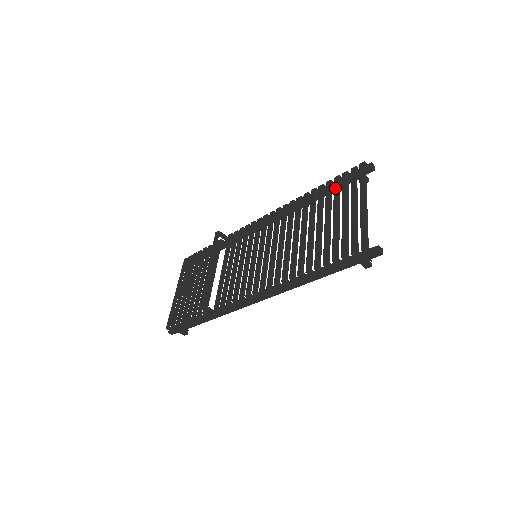
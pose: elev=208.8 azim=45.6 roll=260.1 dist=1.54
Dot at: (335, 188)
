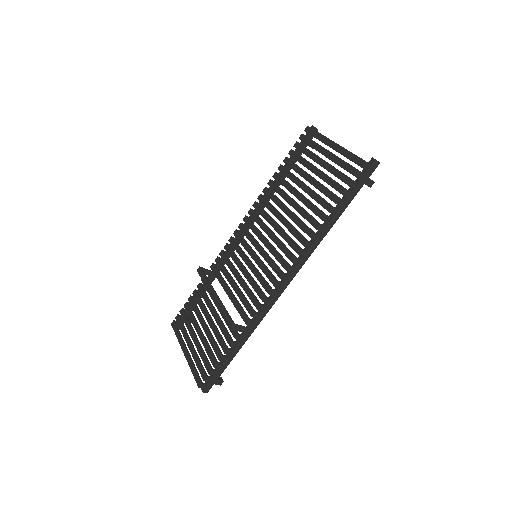
Dot at: (296, 157)
